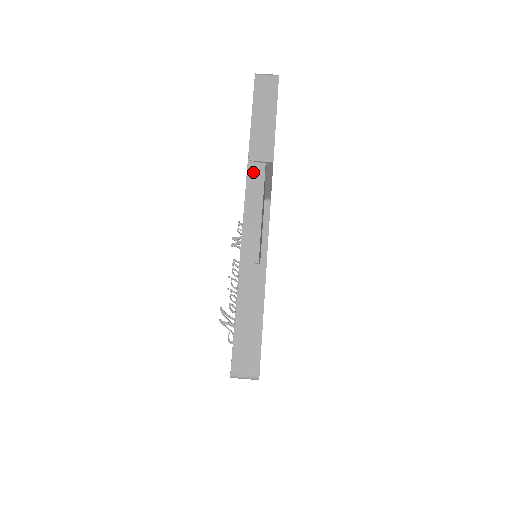
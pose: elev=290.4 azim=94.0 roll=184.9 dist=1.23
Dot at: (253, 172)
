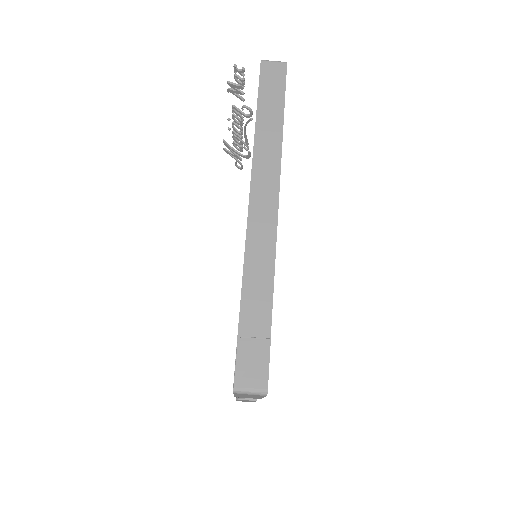
Dot at: occluded
